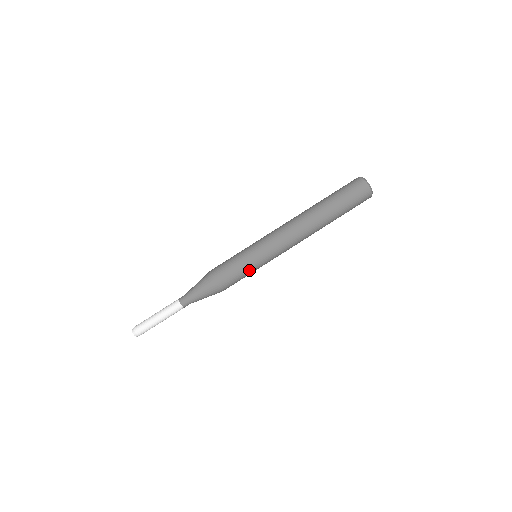
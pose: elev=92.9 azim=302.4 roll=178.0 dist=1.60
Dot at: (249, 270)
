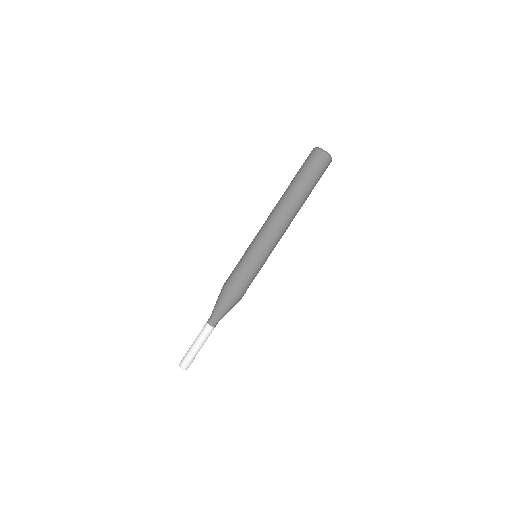
Dot at: (248, 266)
